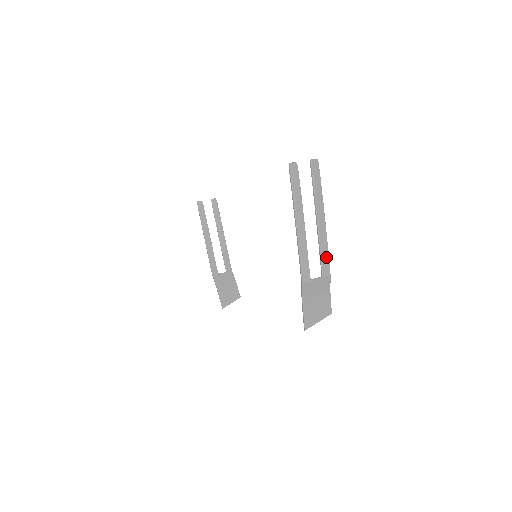
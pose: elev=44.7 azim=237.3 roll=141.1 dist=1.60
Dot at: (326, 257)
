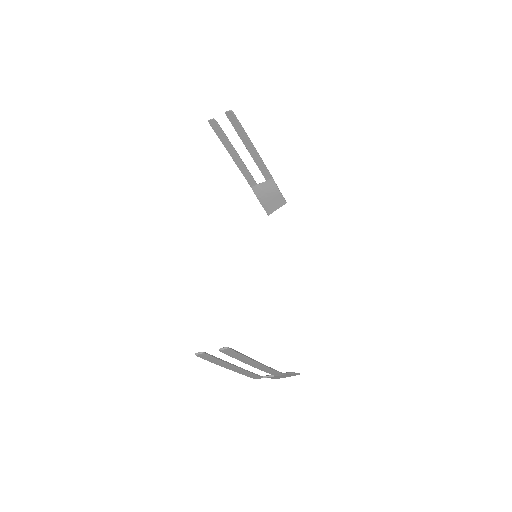
Dot at: (273, 372)
